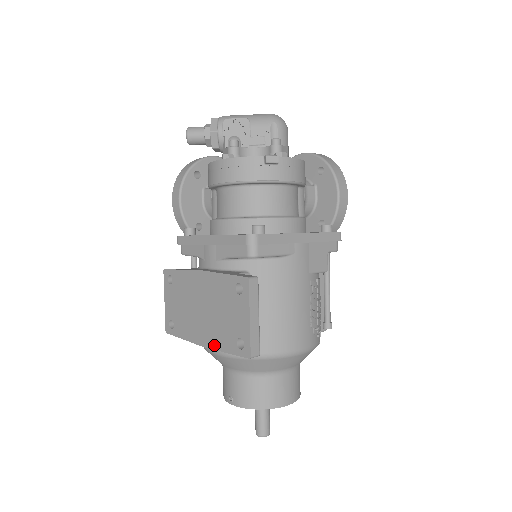
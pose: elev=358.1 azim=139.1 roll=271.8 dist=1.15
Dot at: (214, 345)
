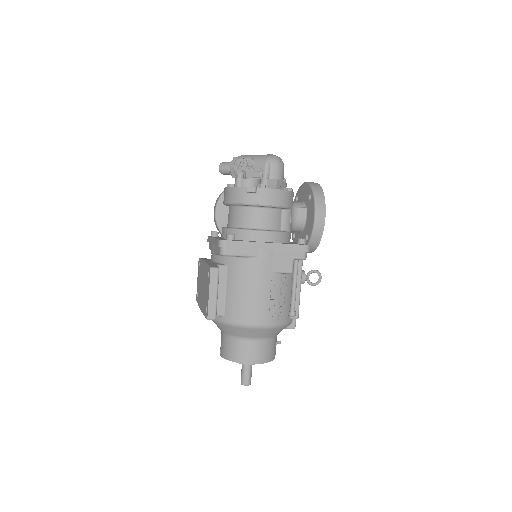
Dot at: (202, 310)
